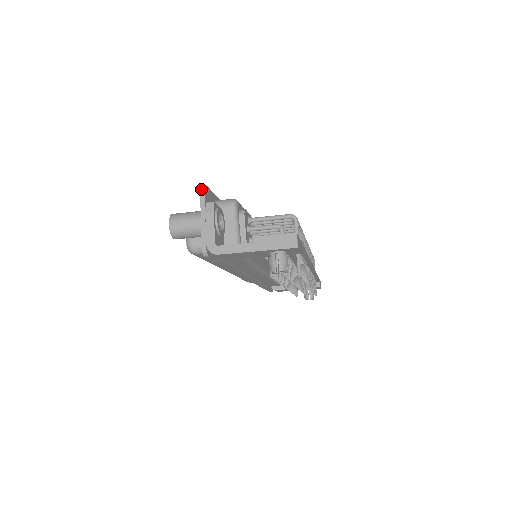
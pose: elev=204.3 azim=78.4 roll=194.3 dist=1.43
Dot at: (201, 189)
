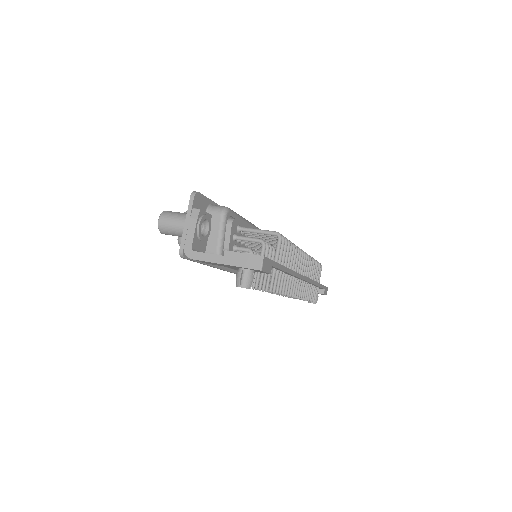
Dot at: (191, 195)
